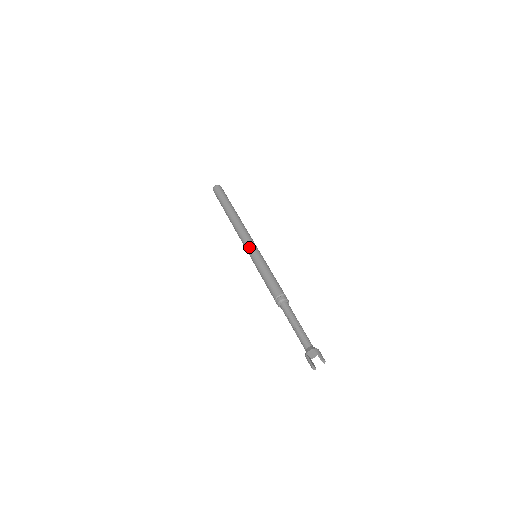
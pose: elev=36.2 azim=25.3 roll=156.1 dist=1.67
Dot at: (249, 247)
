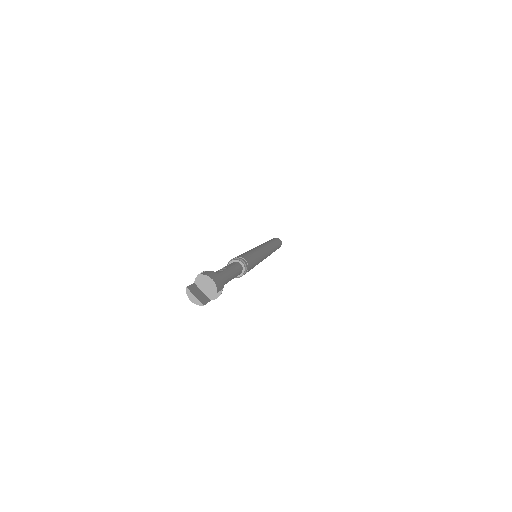
Dot at: occluded
